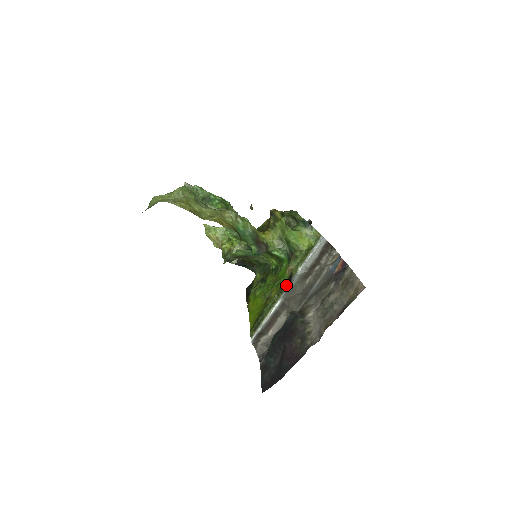
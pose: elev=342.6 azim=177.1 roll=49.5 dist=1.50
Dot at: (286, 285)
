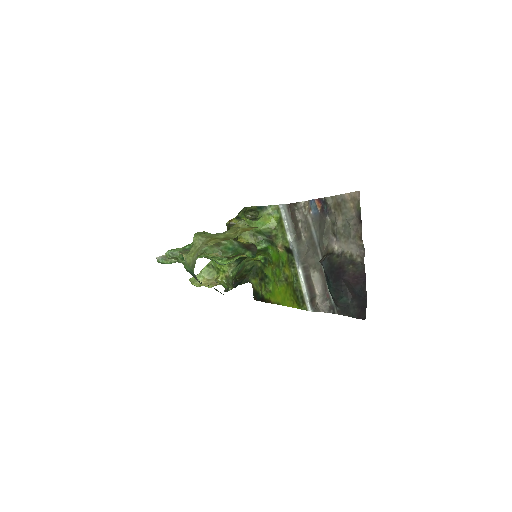
Dot at: (291, 257)
